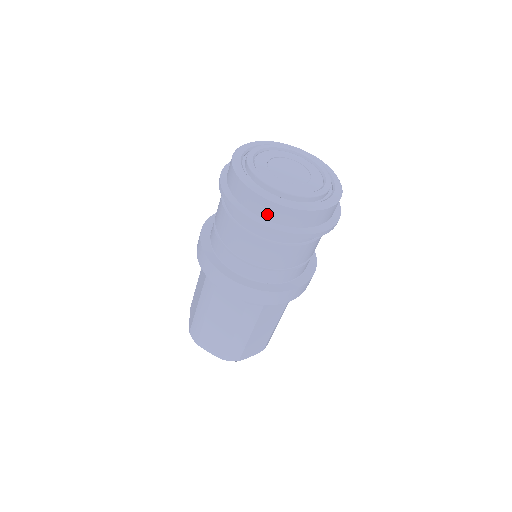
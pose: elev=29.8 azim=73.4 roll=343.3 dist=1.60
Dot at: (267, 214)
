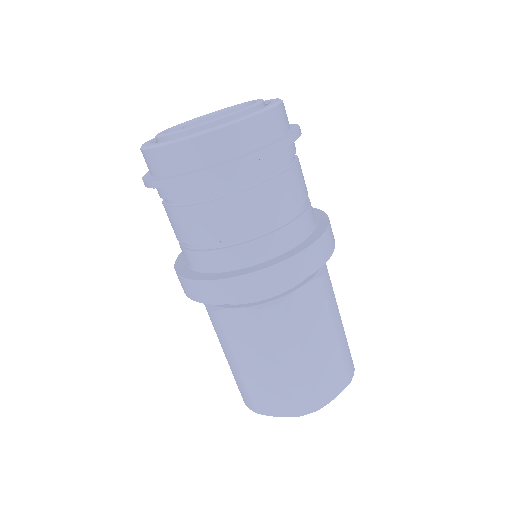
Dot at: (187, 163)
